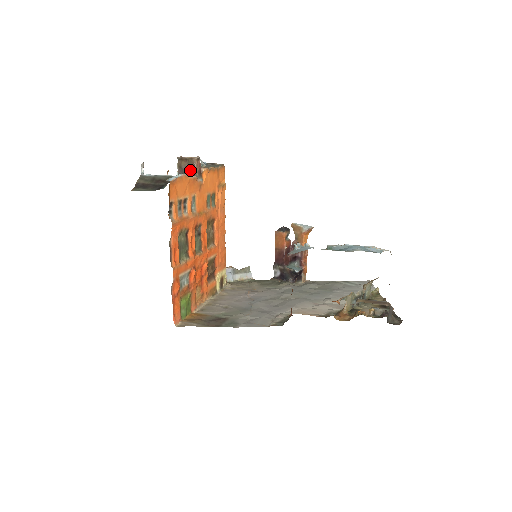
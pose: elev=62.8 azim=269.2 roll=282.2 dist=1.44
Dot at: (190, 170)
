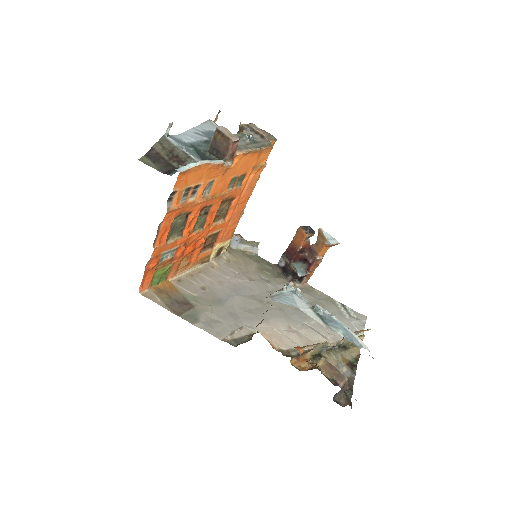
Dot at: (223, 148)
